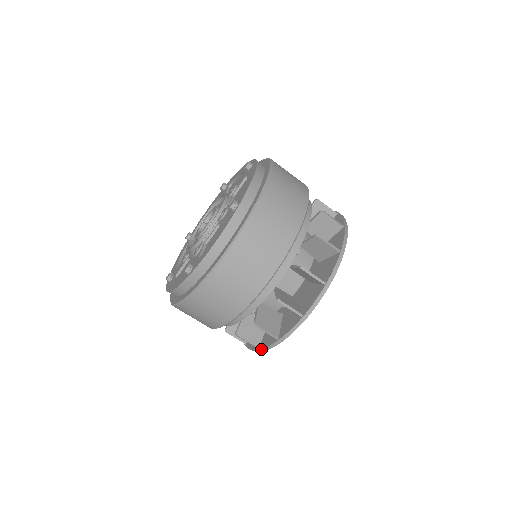
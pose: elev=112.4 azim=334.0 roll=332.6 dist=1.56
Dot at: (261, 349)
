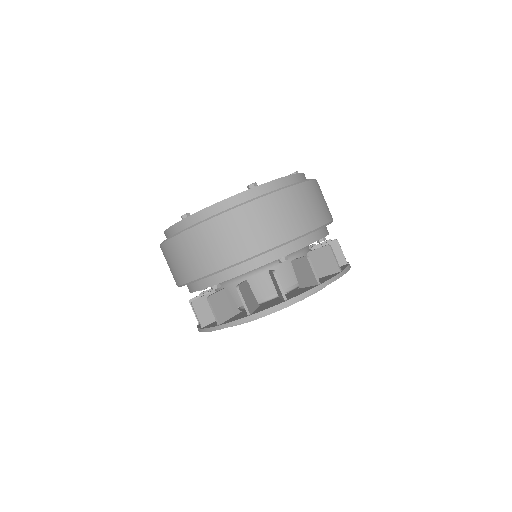
Dot at: (203, 329)
